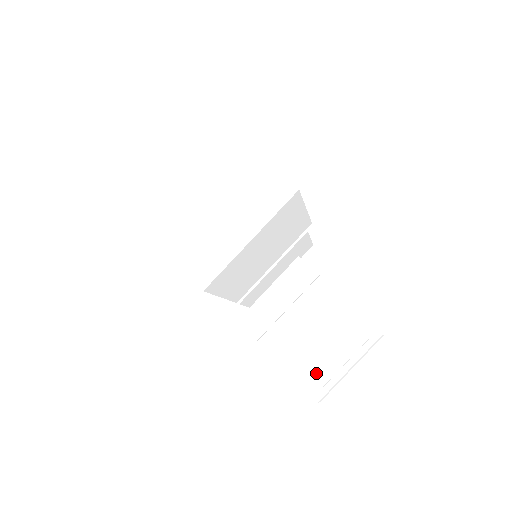
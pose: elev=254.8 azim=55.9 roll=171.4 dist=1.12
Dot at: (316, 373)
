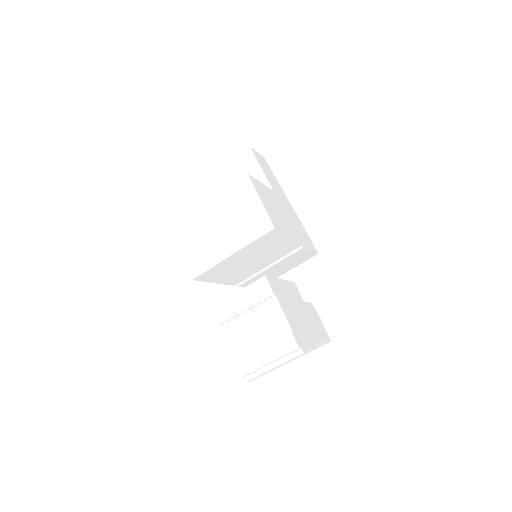
Dot at: (249, 362)
